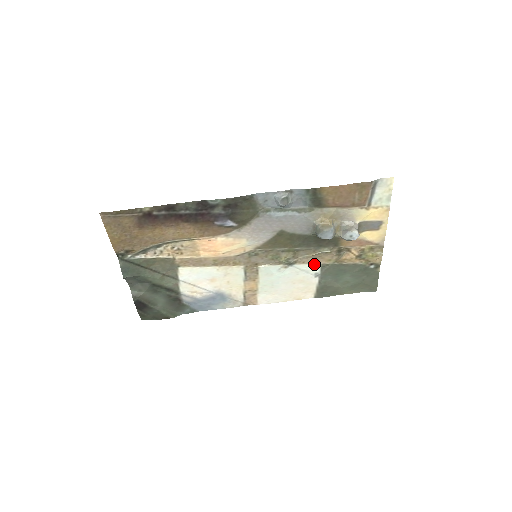
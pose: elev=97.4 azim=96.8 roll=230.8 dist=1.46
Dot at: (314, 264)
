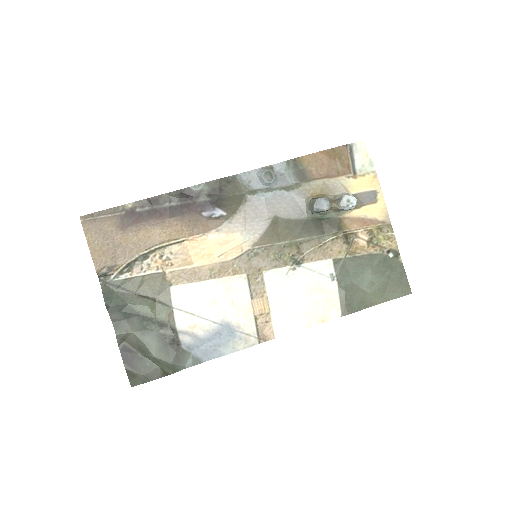
Dot at: (324, 260)
